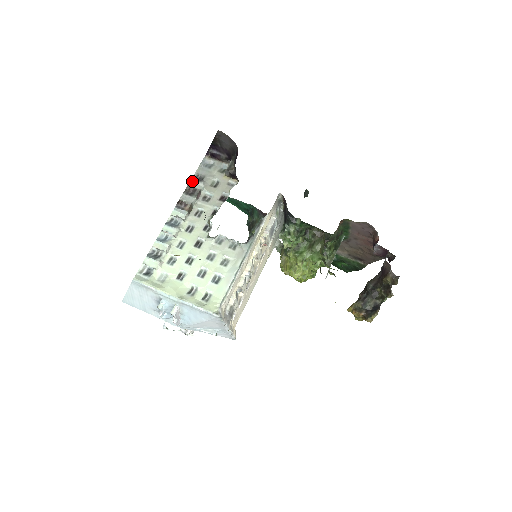
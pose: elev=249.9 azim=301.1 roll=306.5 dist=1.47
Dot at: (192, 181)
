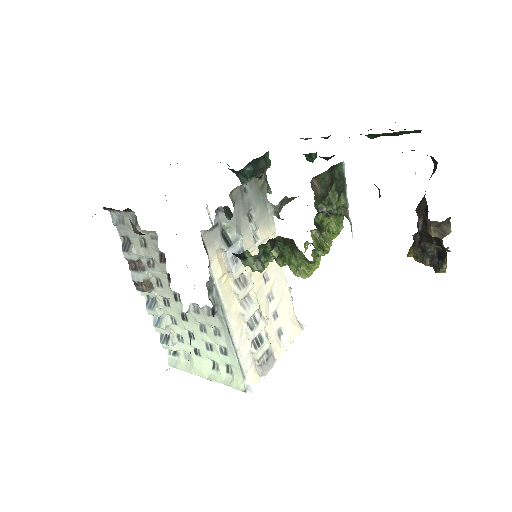
Dot at: (124, 253)
